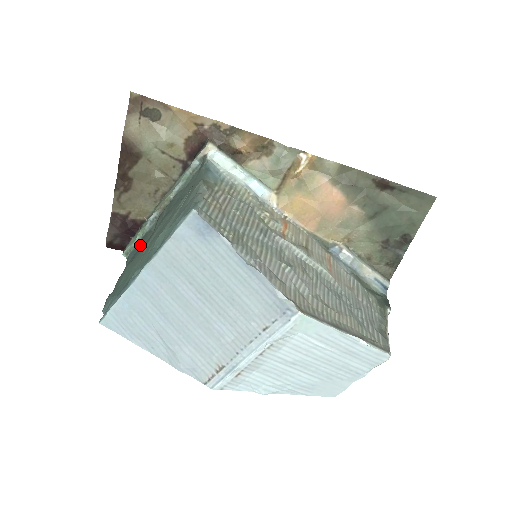
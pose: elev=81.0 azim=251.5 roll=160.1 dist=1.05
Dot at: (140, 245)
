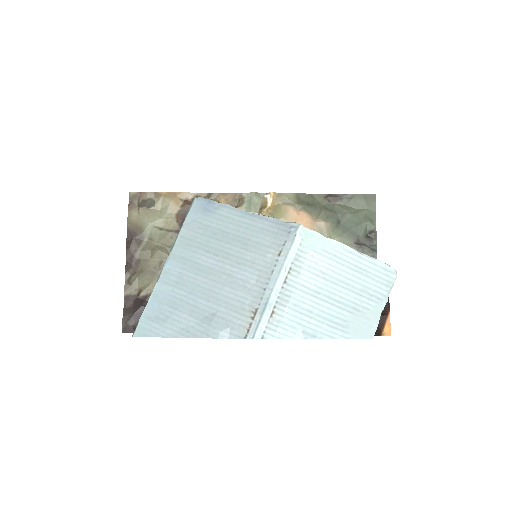
Dot at: occluded
